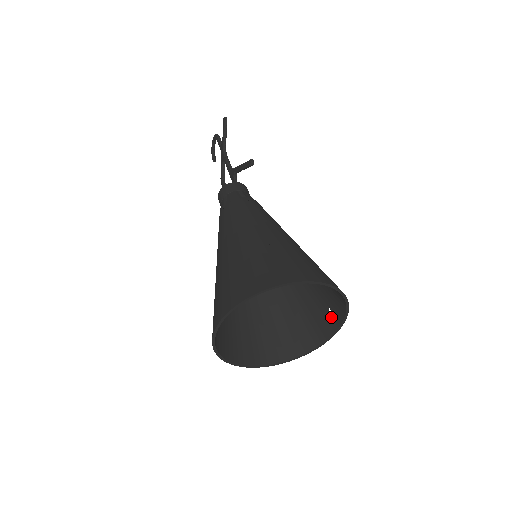
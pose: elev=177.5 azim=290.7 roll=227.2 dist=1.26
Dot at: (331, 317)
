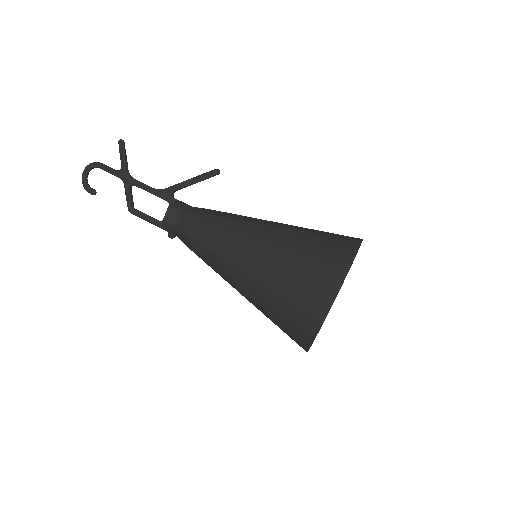
Dot at: occluded
